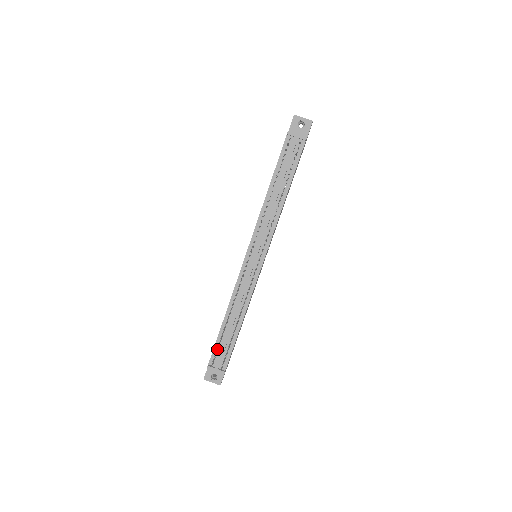
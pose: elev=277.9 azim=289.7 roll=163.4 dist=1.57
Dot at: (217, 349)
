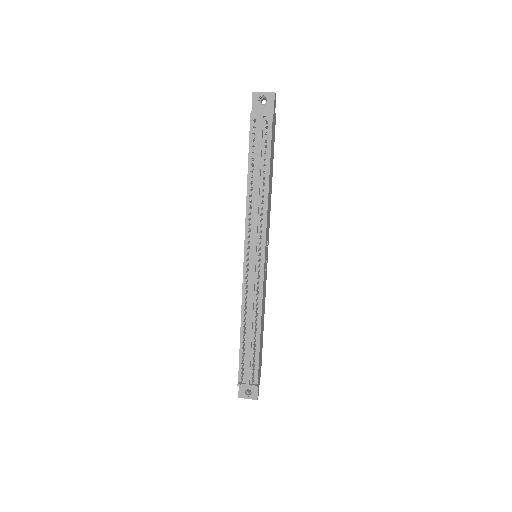
Dot at: (242, 364)
